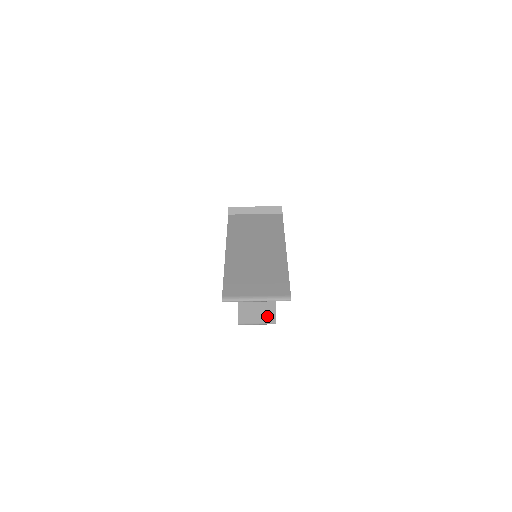
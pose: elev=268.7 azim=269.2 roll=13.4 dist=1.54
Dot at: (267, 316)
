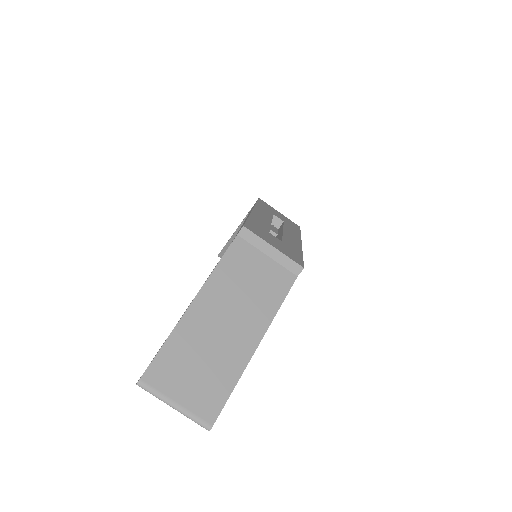
Dot at: occluded
